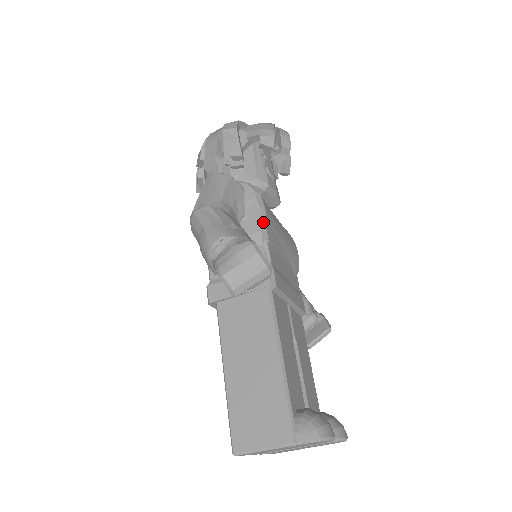
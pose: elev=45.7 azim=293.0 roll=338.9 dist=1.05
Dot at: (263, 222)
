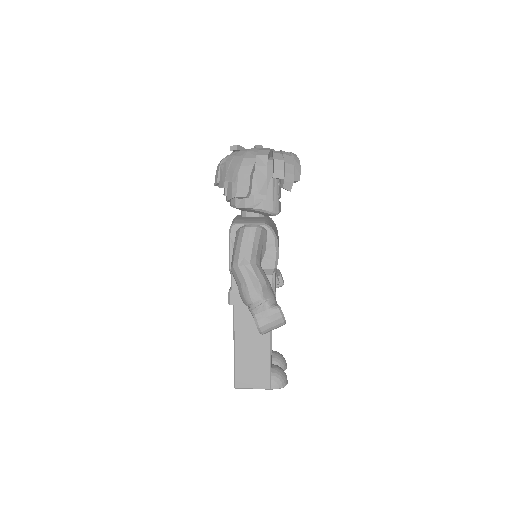
Dot at: (276, 262)
